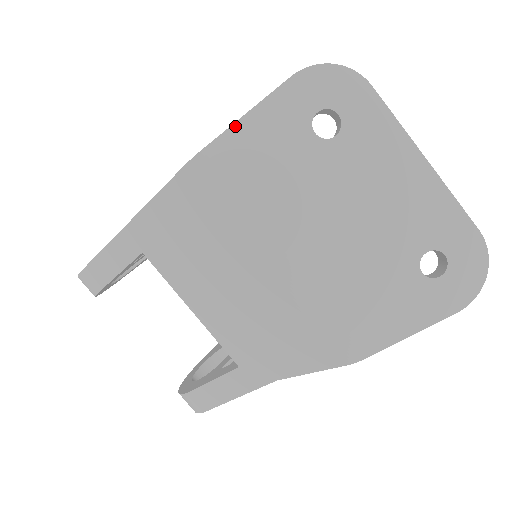
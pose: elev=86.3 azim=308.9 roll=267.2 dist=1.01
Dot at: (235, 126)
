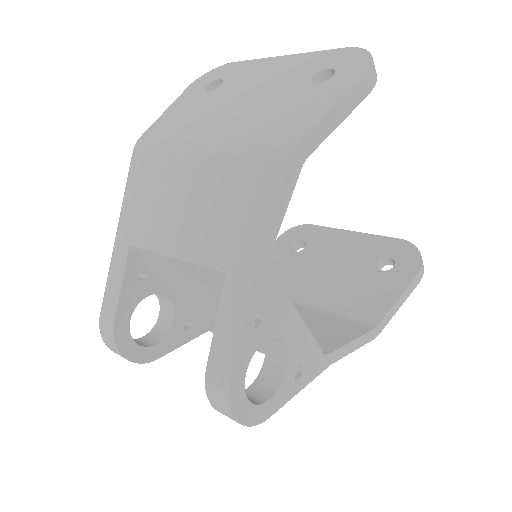
Dot at: (159, 118)
